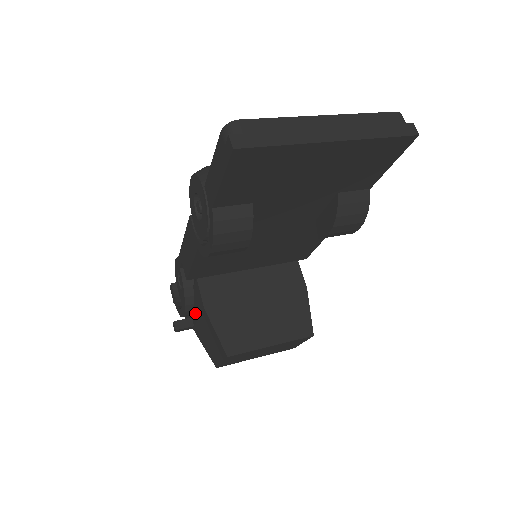
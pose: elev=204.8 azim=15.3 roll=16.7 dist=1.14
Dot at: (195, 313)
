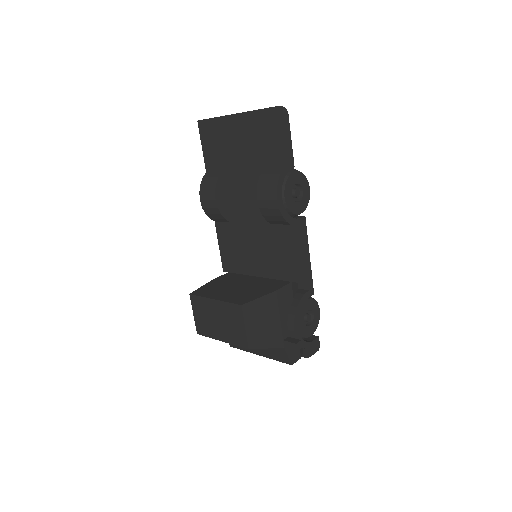
Dot at: occluded
